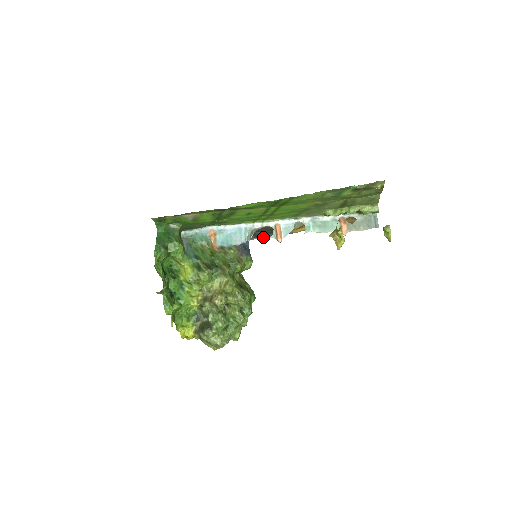
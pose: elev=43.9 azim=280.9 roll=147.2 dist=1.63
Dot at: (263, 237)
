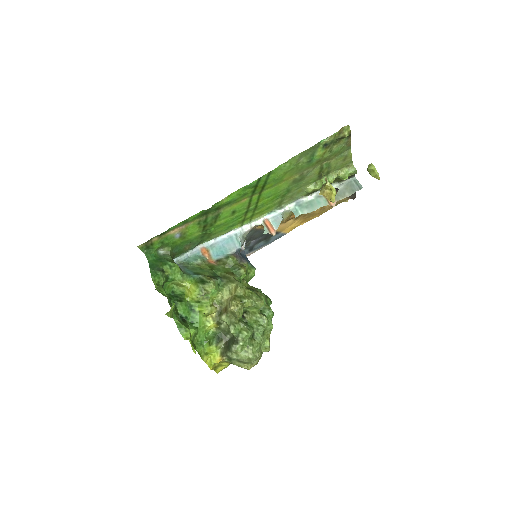
Dot at: (257, 250)
